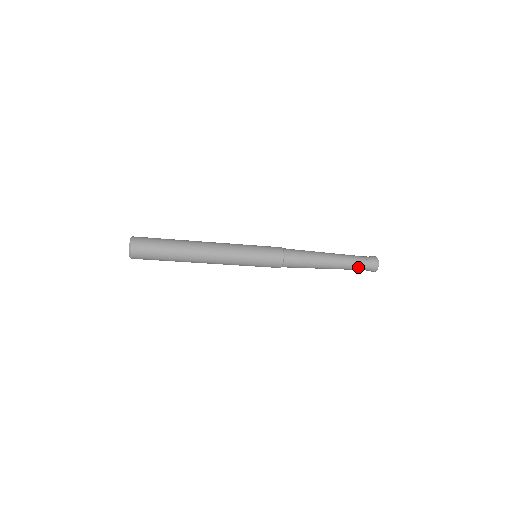
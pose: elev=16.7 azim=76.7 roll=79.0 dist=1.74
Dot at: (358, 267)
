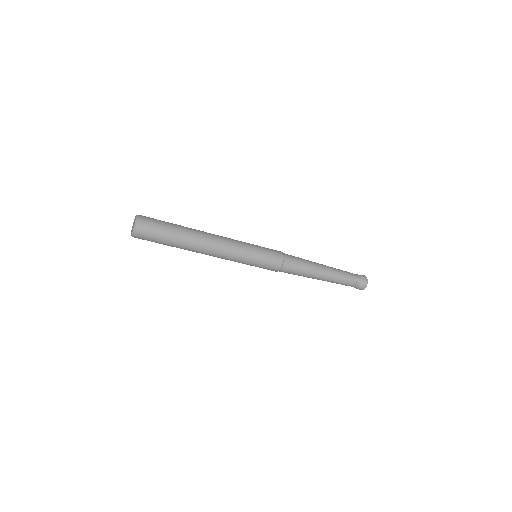
Dot at: (350, 276)
